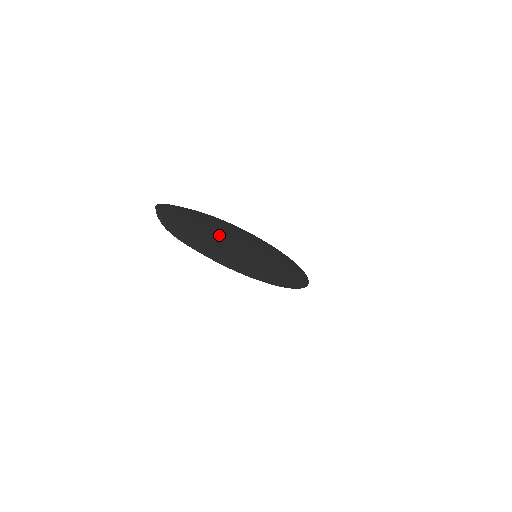
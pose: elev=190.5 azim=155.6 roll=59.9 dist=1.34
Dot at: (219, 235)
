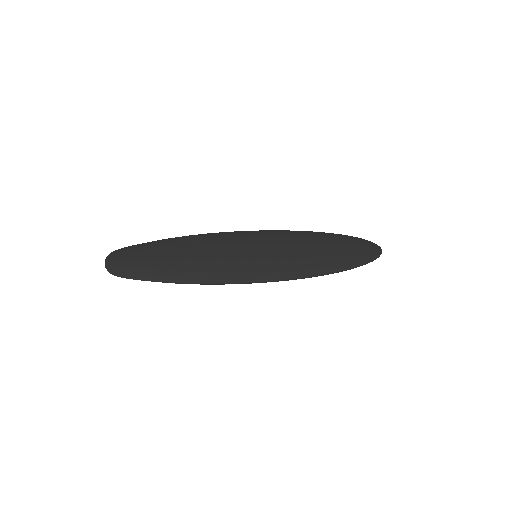
Dot at: (182, 257)
